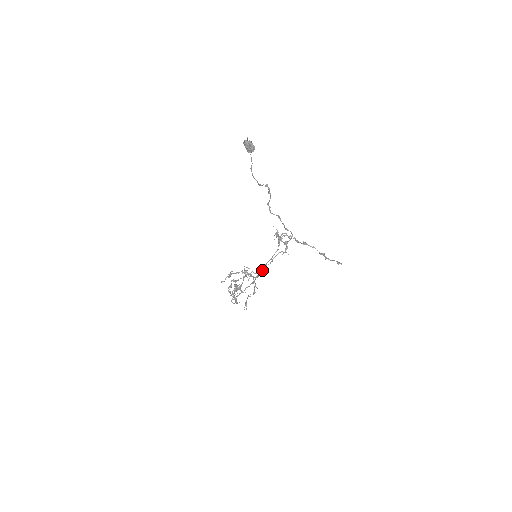
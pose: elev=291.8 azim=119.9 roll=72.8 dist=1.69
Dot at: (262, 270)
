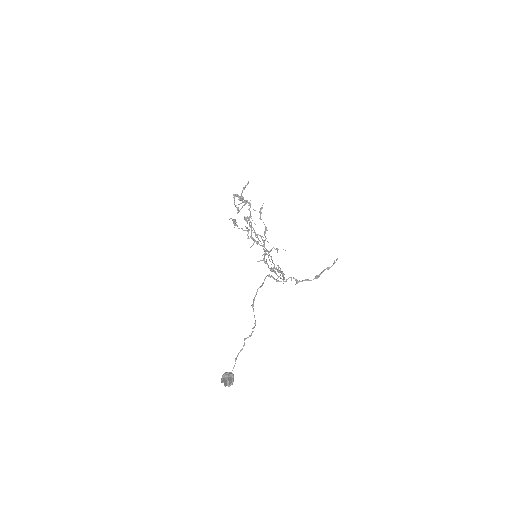
Dot at: occluded
